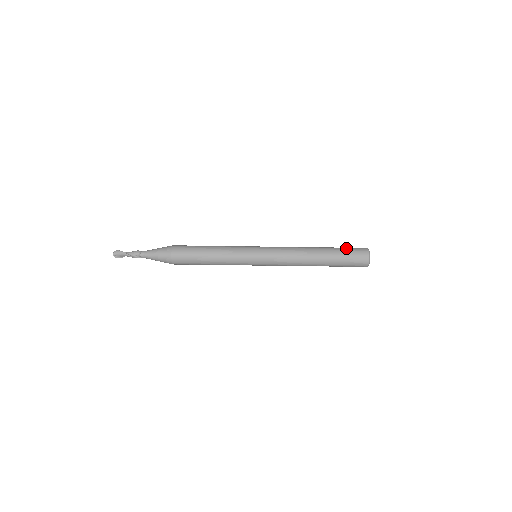
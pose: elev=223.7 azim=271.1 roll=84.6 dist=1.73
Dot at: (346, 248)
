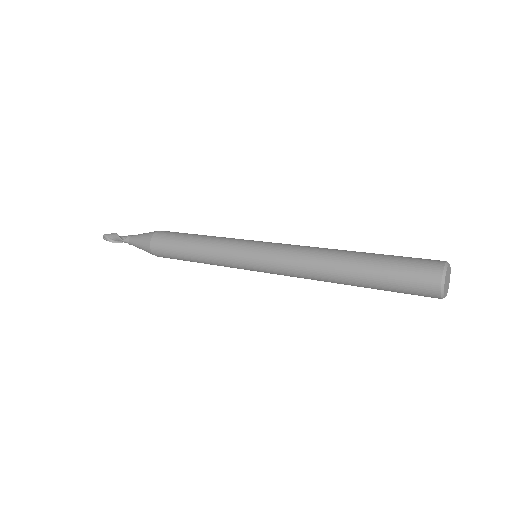
Dot at: (395, 288)
